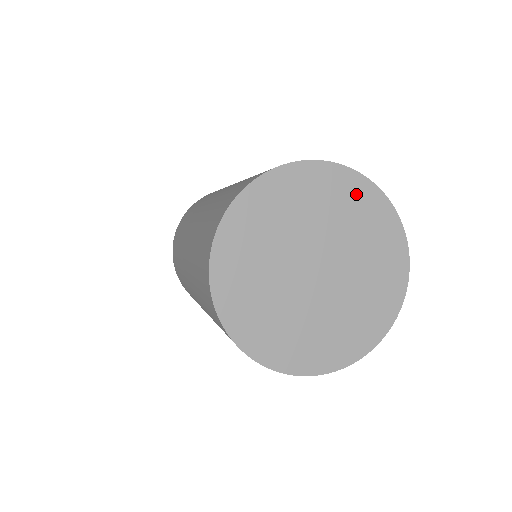
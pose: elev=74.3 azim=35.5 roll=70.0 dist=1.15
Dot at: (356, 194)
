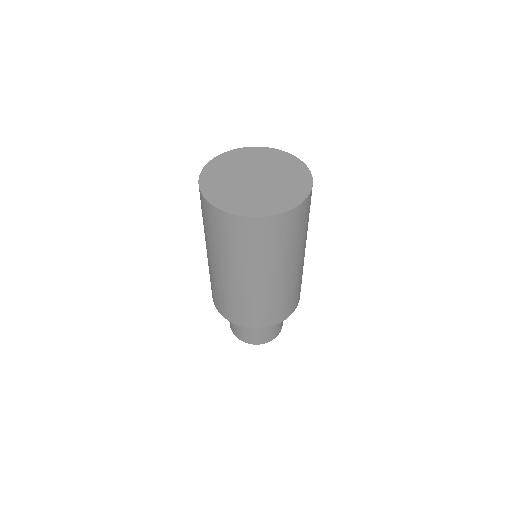
Dot at: (263, 153)
